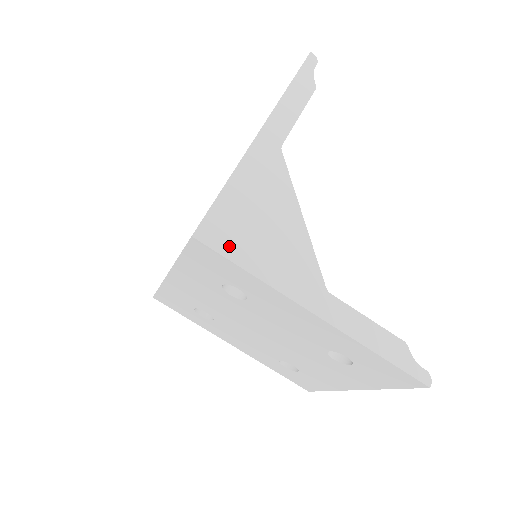
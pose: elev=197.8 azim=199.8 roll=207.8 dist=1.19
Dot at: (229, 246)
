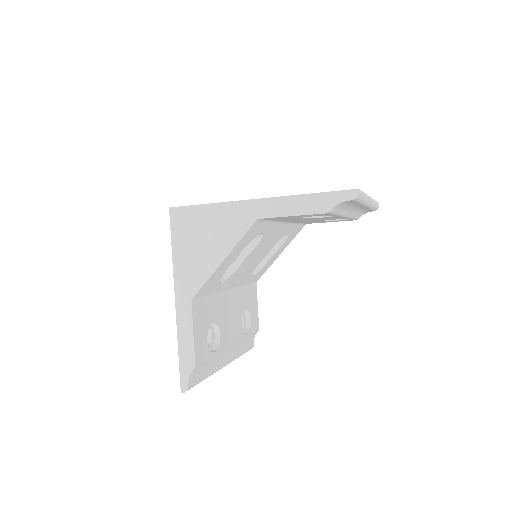
Dot at: (177, 230)
